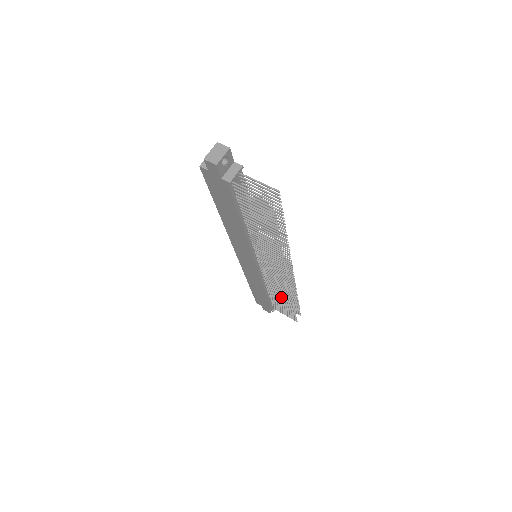
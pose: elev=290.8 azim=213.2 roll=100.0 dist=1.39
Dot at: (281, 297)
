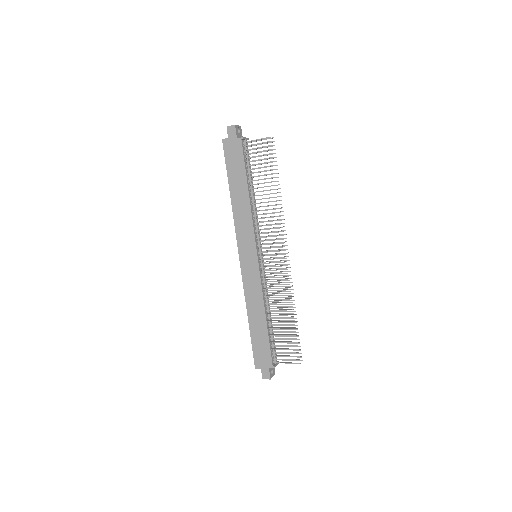
Dot at: (281, 313)
